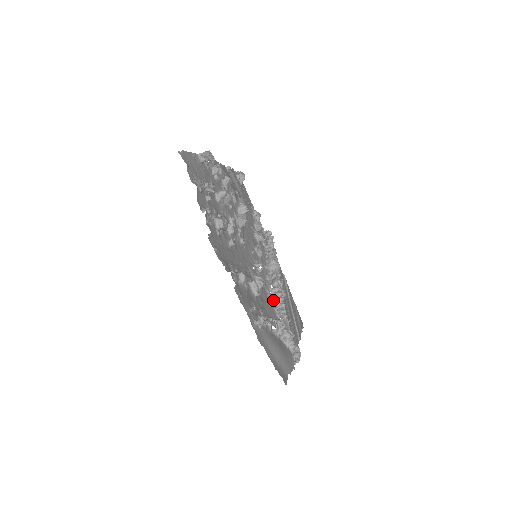
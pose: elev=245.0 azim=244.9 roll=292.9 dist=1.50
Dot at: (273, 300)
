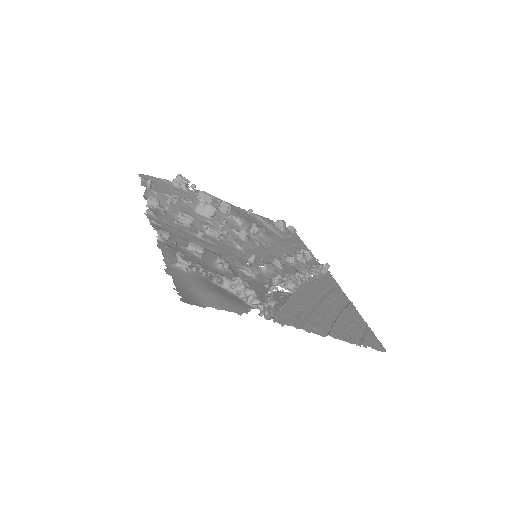
Dot at: (269, 286)
